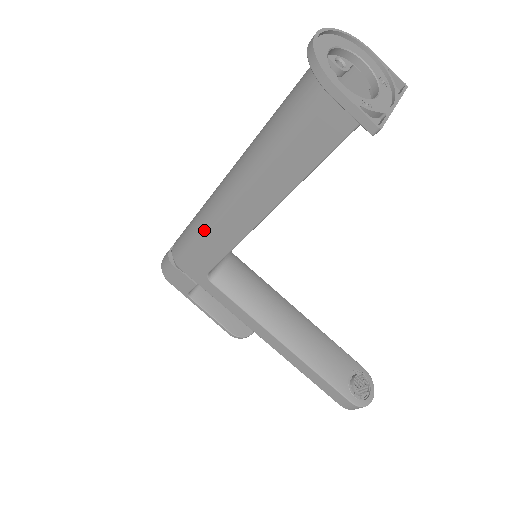
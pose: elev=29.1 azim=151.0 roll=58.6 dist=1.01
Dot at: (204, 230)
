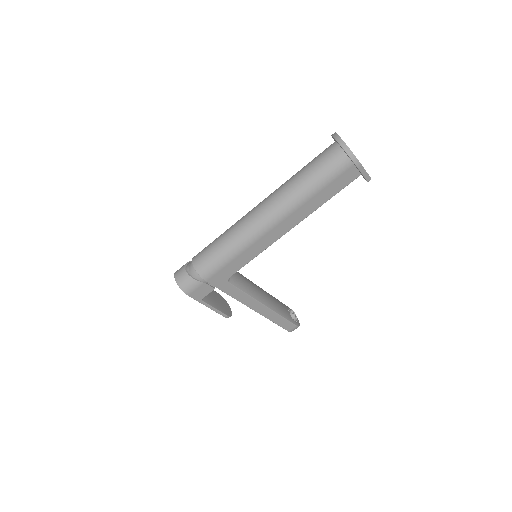
Dot at: (242, 248)
